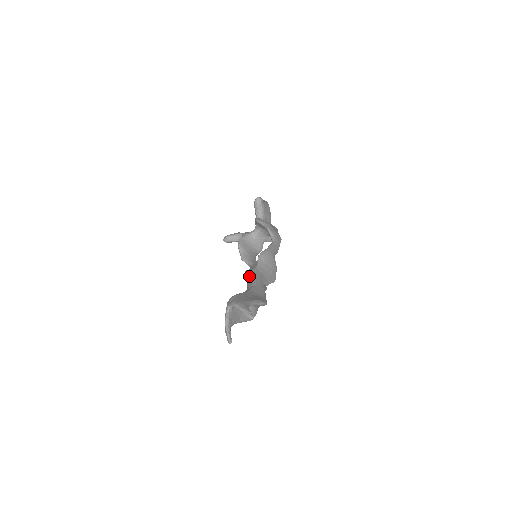
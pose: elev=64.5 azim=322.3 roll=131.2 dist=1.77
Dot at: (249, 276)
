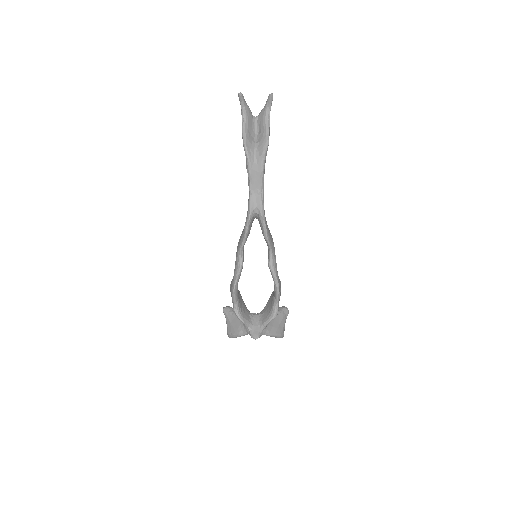
Dot at: occluded
